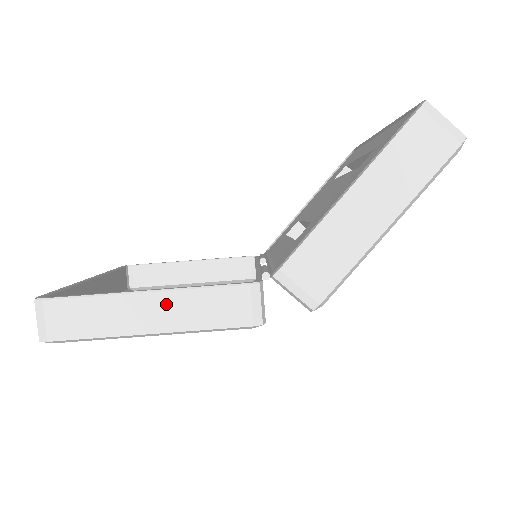
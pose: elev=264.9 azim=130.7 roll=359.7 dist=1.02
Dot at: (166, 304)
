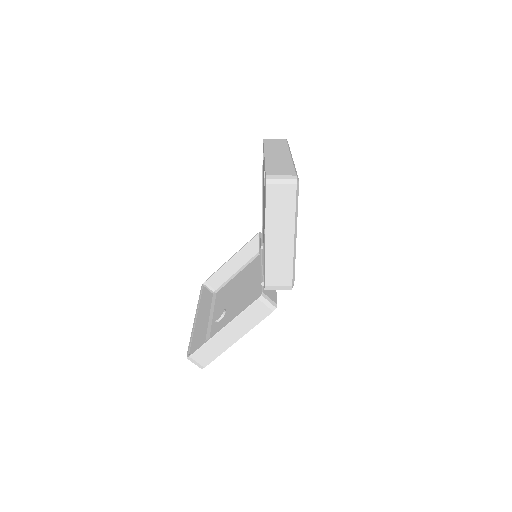
Dot at: (234, 328)
